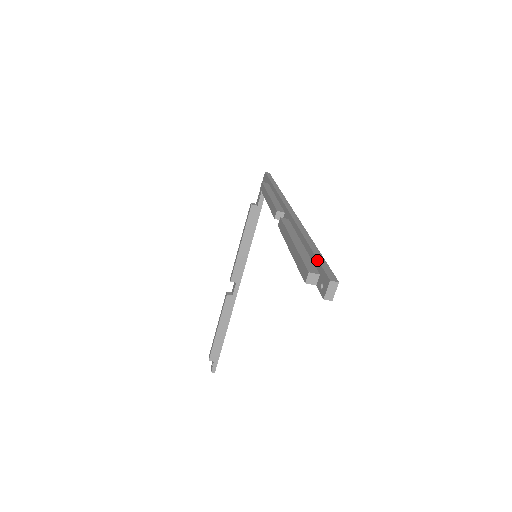
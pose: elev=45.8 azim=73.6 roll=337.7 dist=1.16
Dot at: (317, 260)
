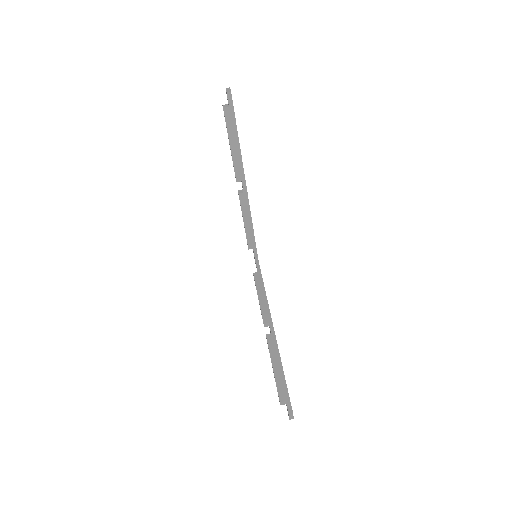
Dot at: occluded
